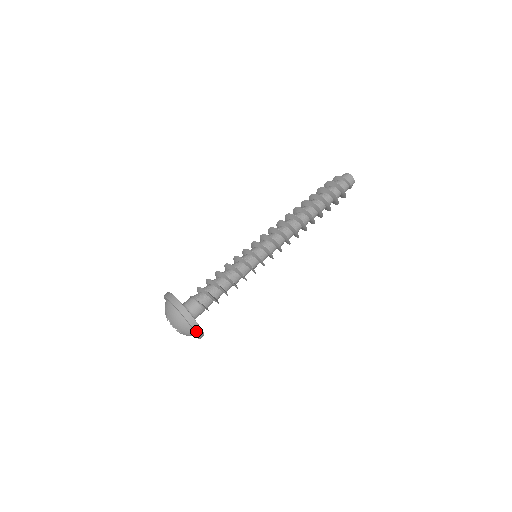
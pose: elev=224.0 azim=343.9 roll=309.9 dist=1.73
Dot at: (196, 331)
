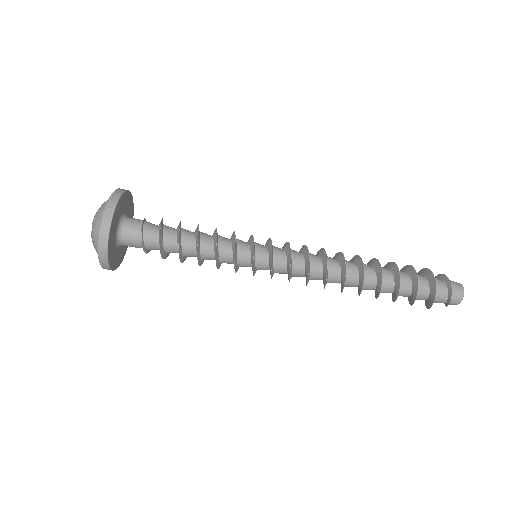
Dot at: (100, 244)
